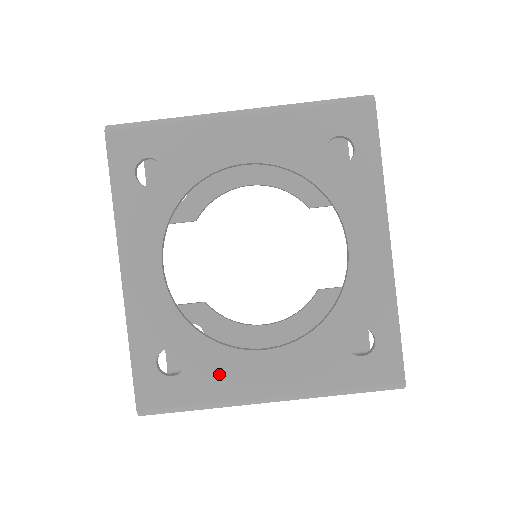
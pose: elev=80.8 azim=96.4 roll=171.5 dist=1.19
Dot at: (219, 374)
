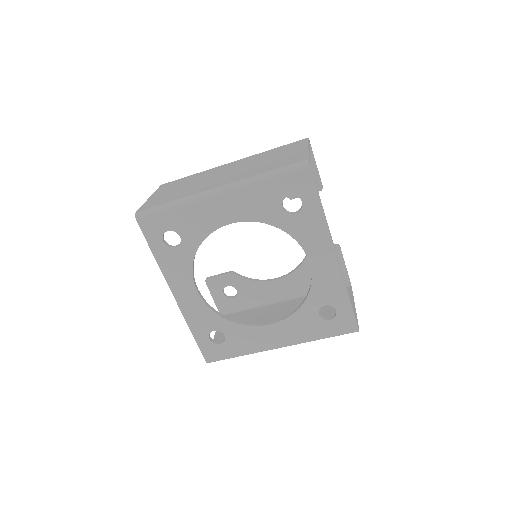
Dot at: (247, 339)
